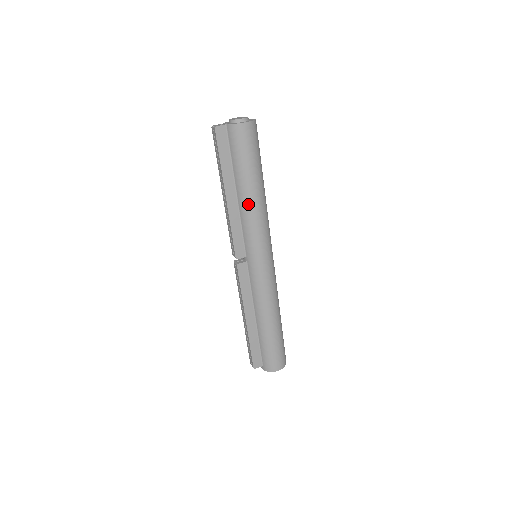
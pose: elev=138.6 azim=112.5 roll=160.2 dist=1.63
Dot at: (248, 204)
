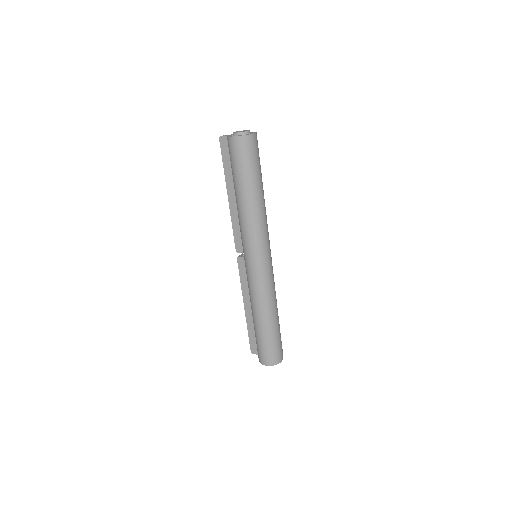
Dot at: (239, 208)
